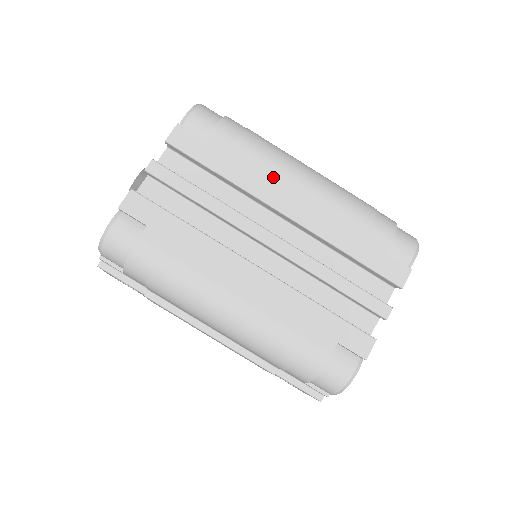
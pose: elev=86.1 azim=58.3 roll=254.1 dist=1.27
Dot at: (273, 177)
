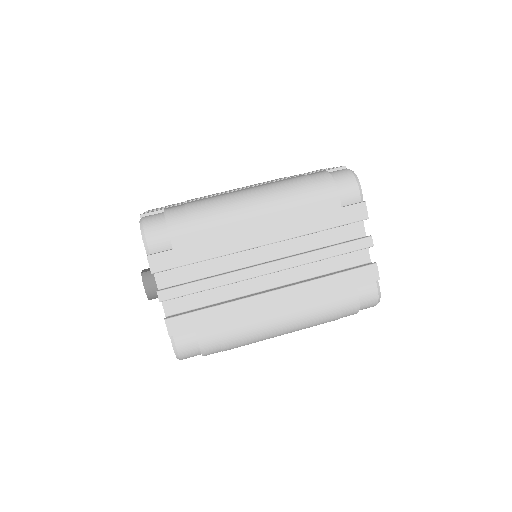
Dot at: (234, 230)
